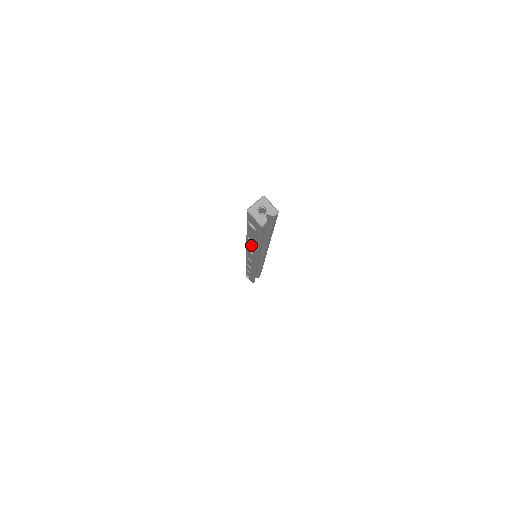
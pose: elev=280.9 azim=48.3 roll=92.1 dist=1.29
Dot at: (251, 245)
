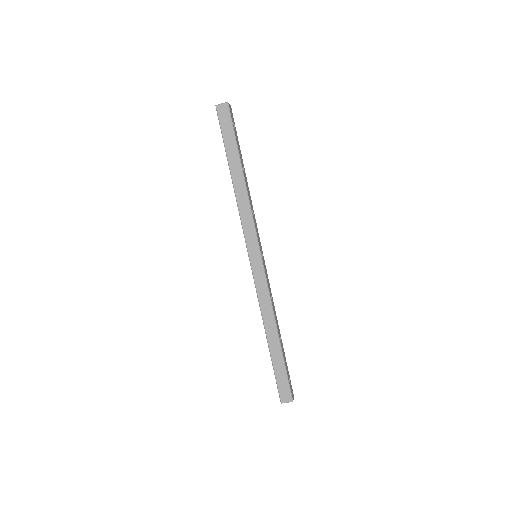
Dot at: (265, 326)
